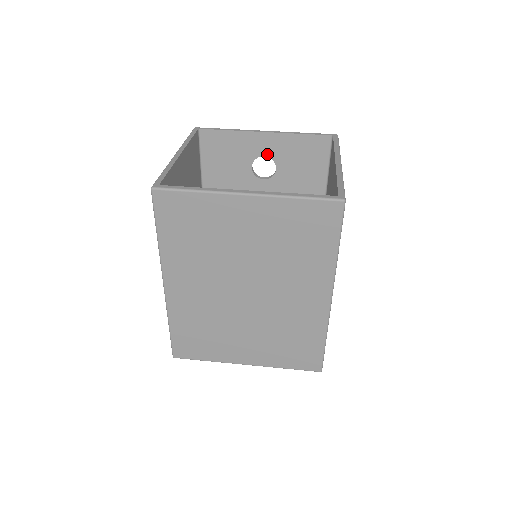
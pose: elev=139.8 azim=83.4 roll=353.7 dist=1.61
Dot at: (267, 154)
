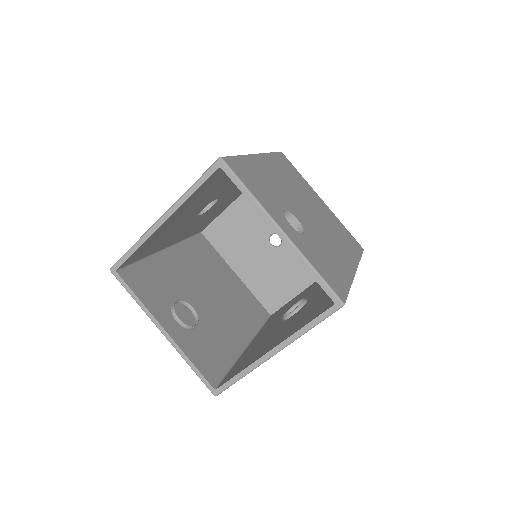
Dot at: occluded
